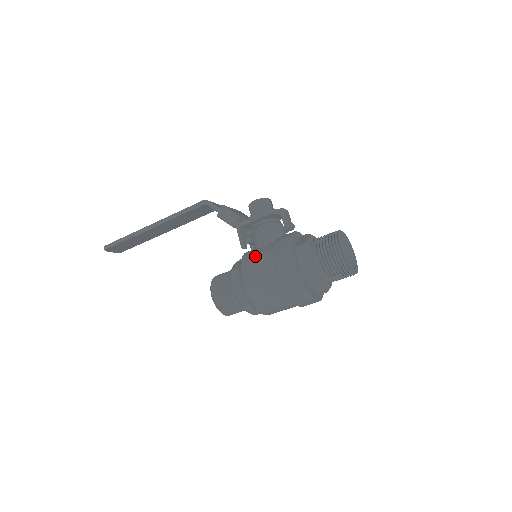
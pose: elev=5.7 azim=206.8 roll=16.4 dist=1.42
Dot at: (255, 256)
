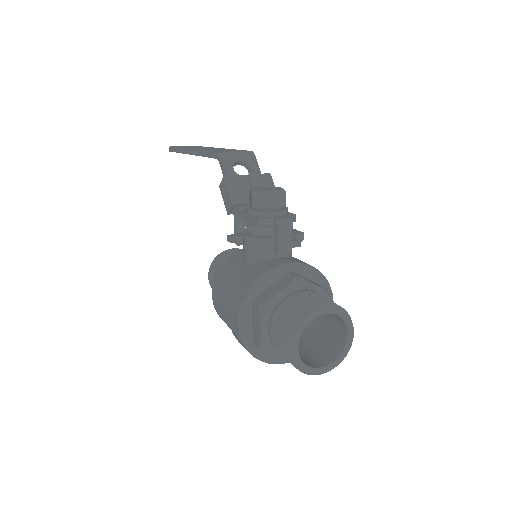
Dot at: (228, 274)
